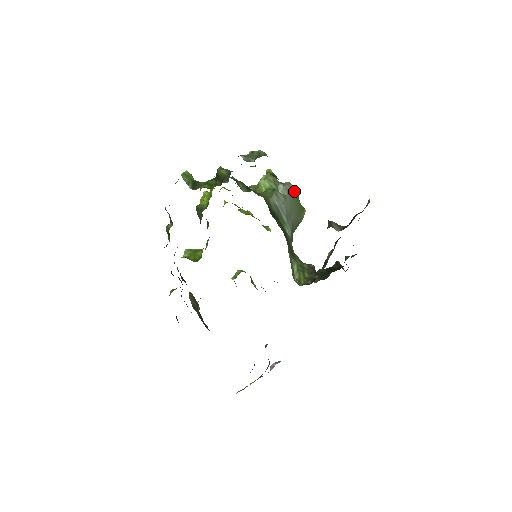
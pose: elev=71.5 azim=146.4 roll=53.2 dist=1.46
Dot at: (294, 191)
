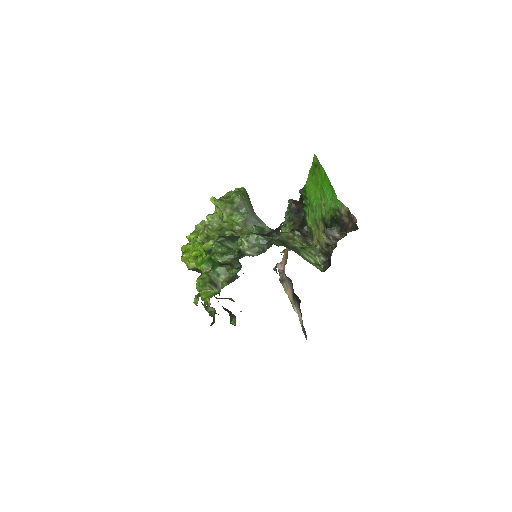
Dot at: (241, 196)
